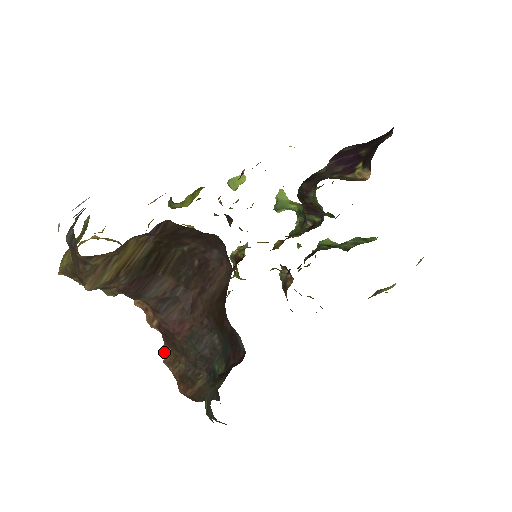
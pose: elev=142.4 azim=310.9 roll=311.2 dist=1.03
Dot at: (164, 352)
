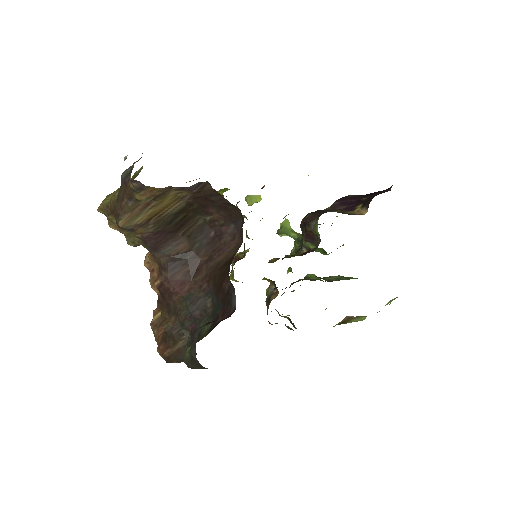
Dot at: (154, 315)
